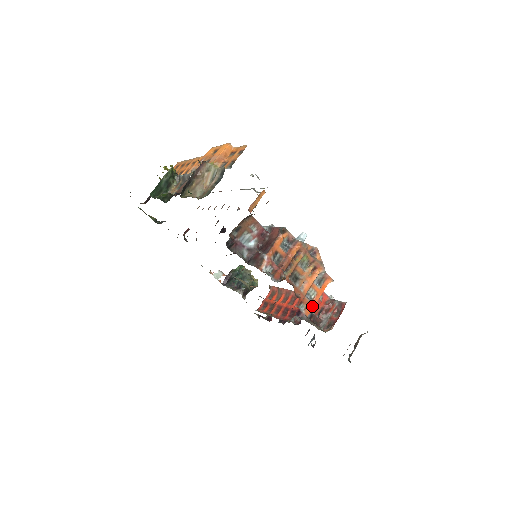
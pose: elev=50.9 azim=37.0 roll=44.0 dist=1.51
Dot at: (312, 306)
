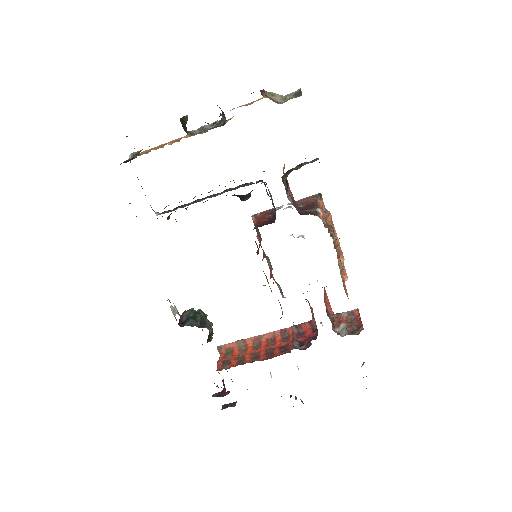
Dot at: (347, 294)
